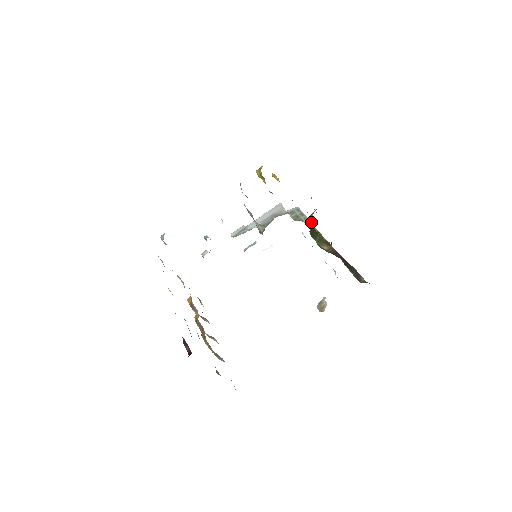
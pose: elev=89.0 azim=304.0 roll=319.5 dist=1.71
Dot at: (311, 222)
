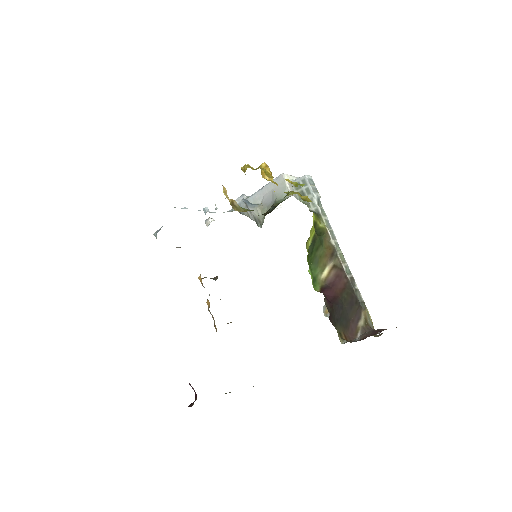
Dot at: (311, 235)
